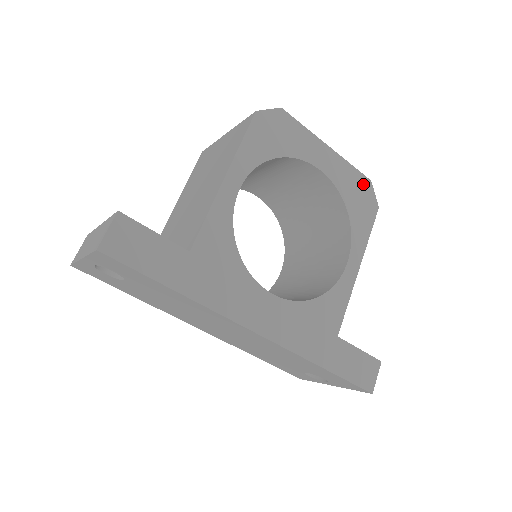
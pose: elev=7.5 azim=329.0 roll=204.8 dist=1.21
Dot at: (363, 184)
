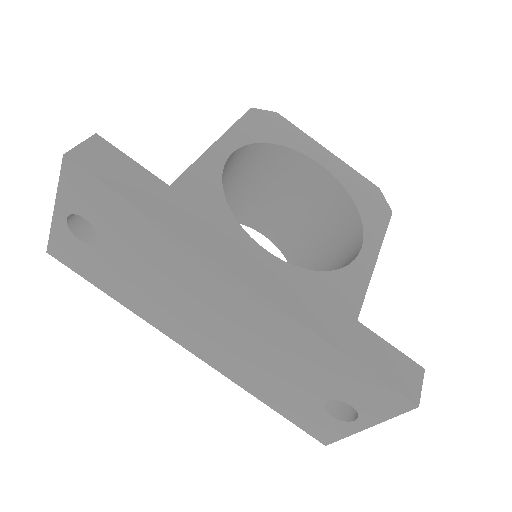
Dot at: (371, 188)
